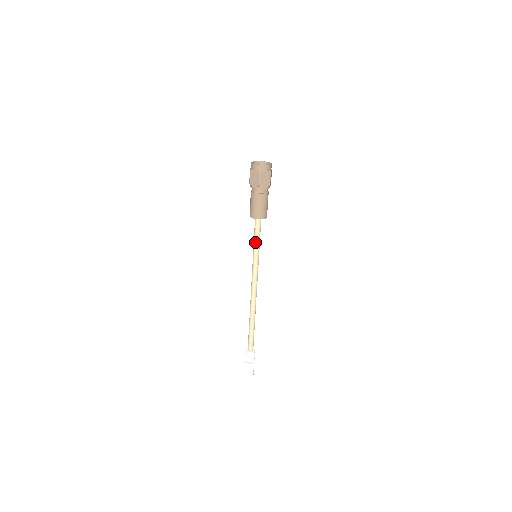
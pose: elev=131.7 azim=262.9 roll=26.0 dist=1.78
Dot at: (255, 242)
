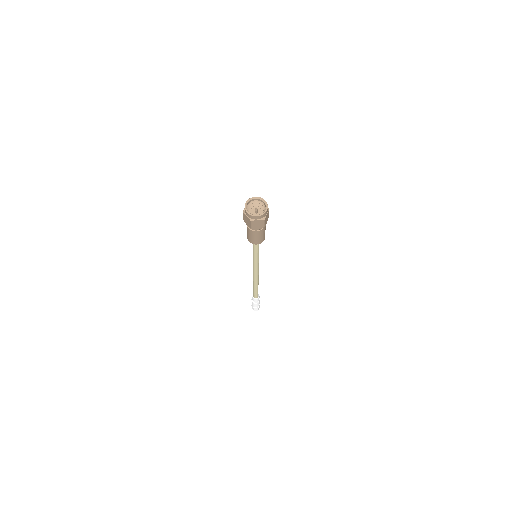
Dot at: (253, 251)
